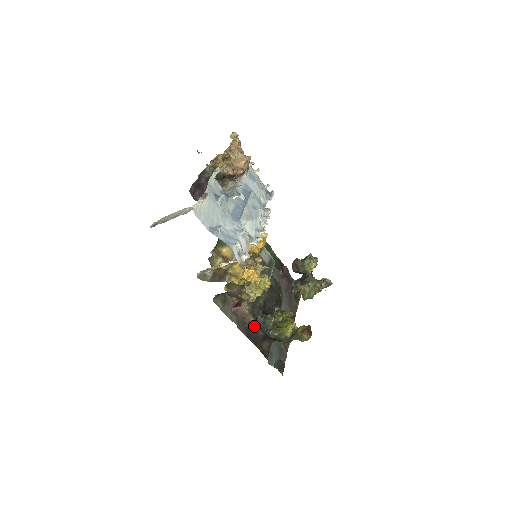
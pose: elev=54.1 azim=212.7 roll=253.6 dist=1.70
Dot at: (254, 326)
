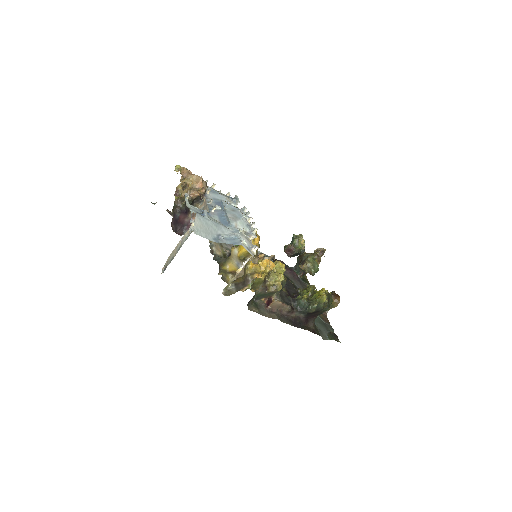
Dot at: (293, 313)
